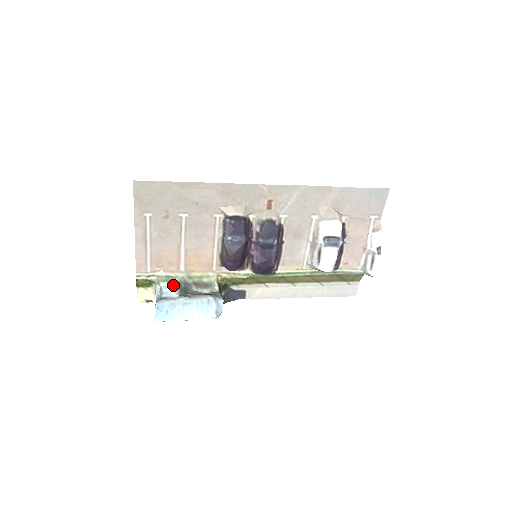
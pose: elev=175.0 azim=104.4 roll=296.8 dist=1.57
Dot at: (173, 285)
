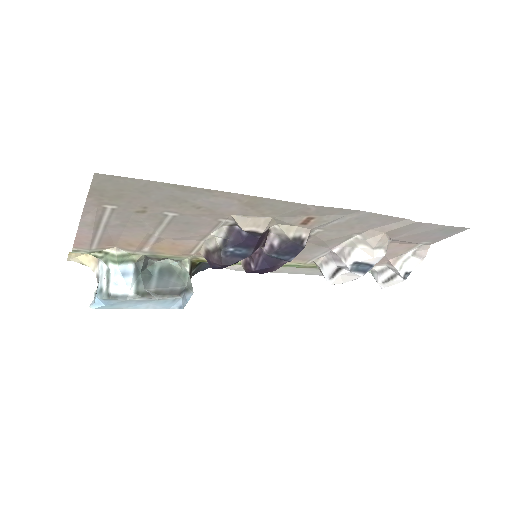
Dot at: (128, 269)
